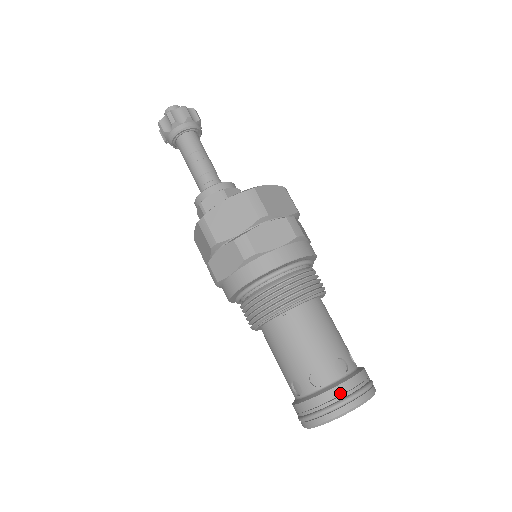
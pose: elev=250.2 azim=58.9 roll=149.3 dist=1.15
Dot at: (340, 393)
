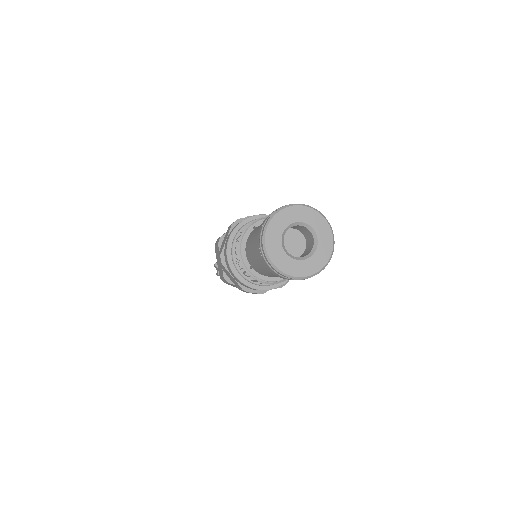
Dot at: occluded
